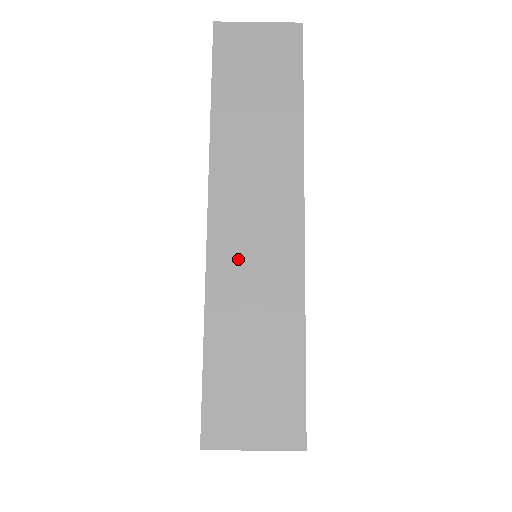
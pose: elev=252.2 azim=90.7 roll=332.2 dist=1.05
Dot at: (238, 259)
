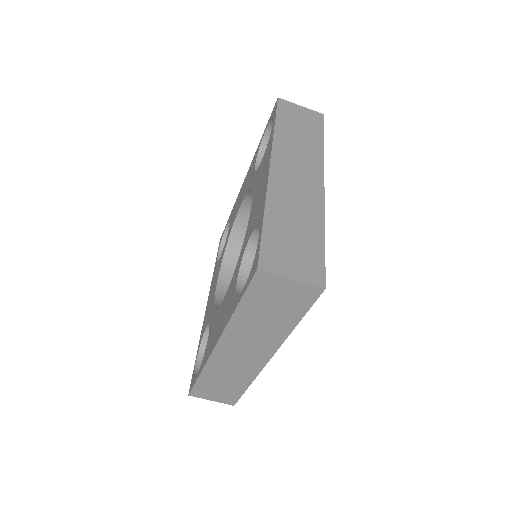
Dot at: (227, 361)
